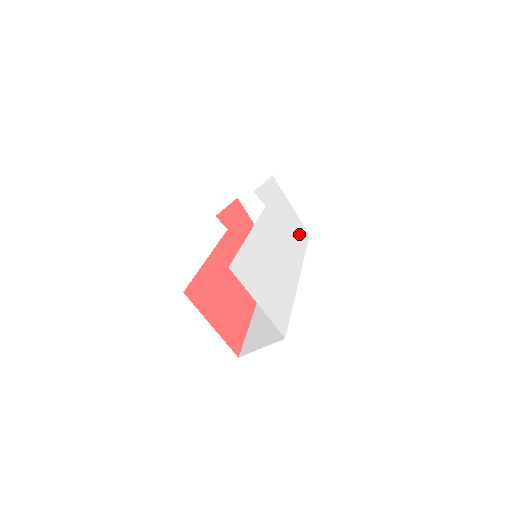
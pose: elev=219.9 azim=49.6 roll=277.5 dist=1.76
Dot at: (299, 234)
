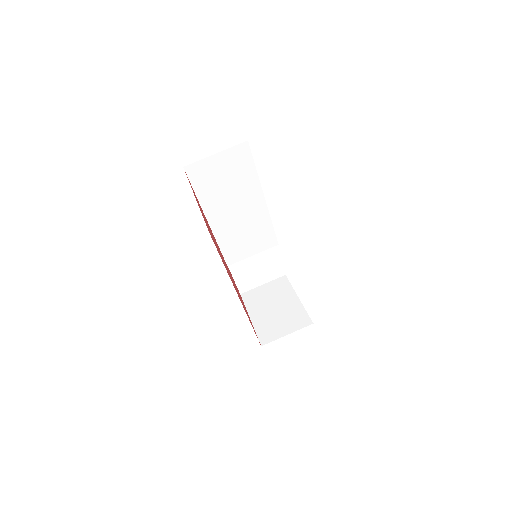
Dot at: occluded
